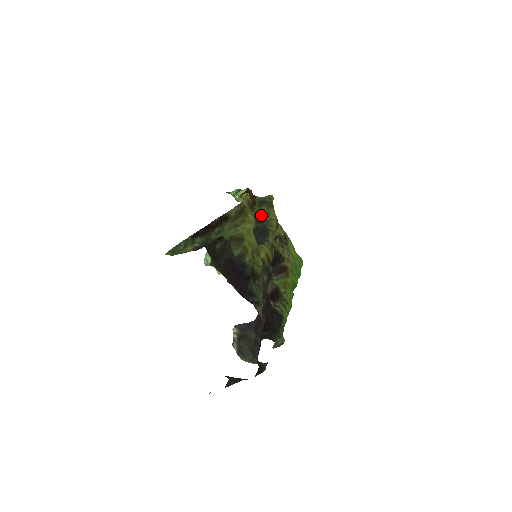
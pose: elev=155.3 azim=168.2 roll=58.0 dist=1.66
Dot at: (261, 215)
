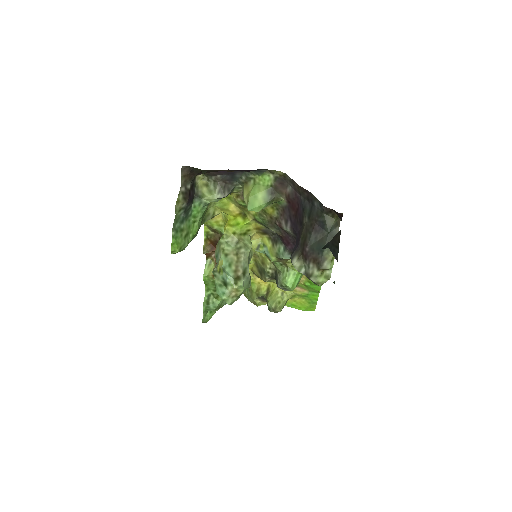
Dot at: occluded
